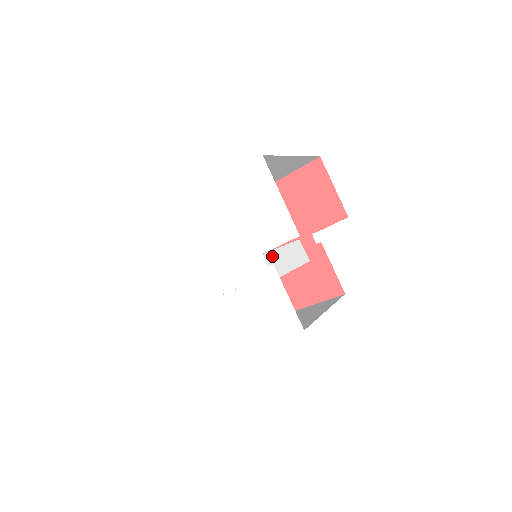
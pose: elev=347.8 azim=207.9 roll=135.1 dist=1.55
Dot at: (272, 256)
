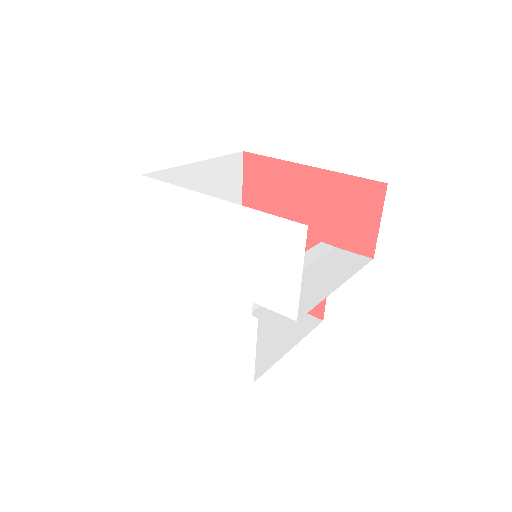
Dot at: occluded
